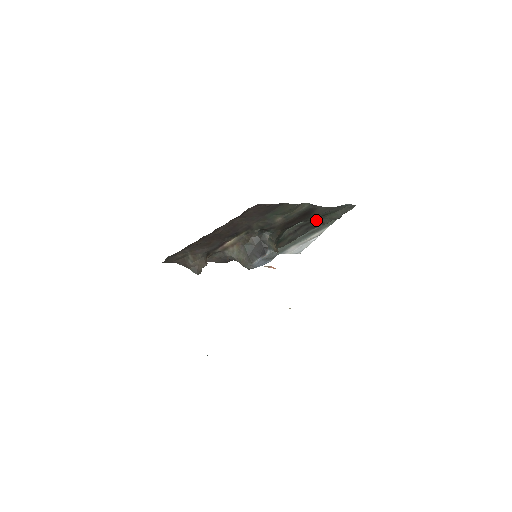
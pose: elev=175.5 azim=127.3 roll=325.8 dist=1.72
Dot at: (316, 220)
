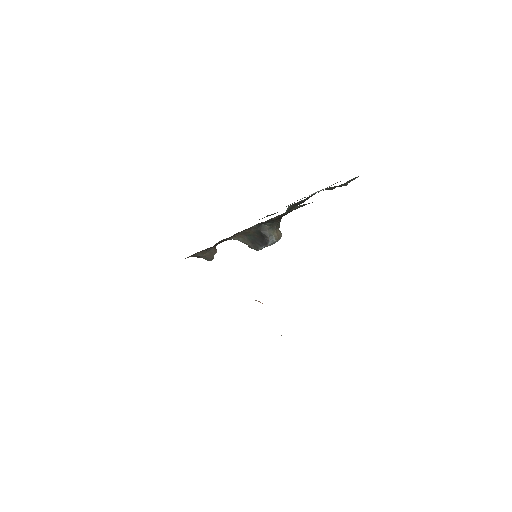
Dot at: occluded
